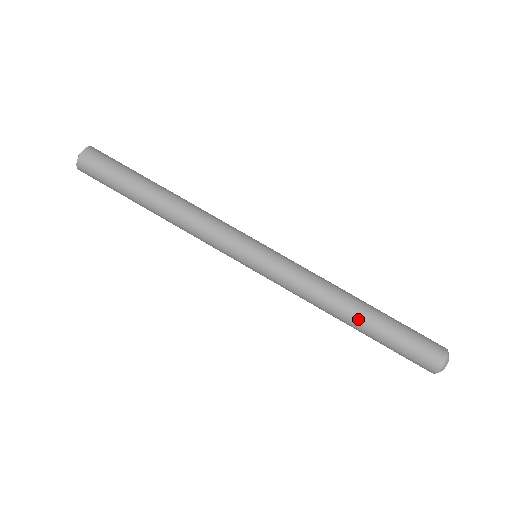
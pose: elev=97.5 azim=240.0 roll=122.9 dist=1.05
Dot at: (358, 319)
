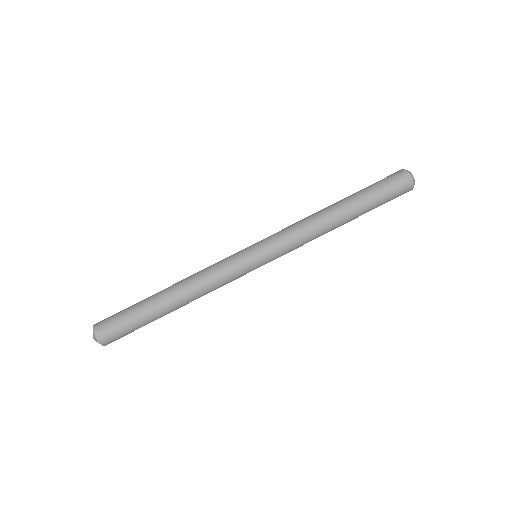
Dot at: occluded
